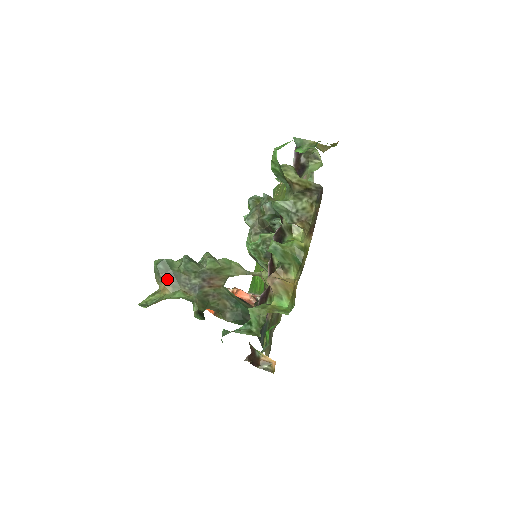
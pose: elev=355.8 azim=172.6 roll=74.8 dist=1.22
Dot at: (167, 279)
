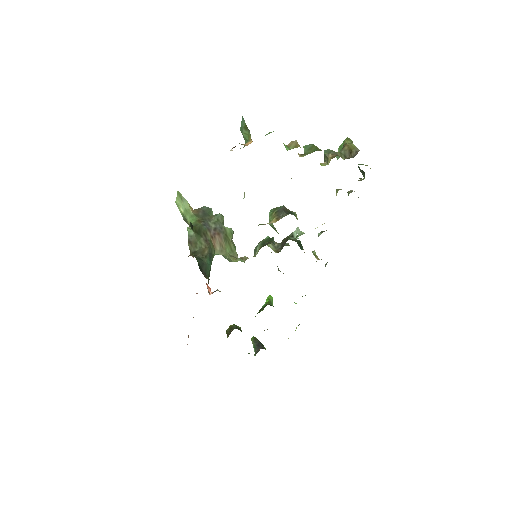
Dot at: (200, 211)
